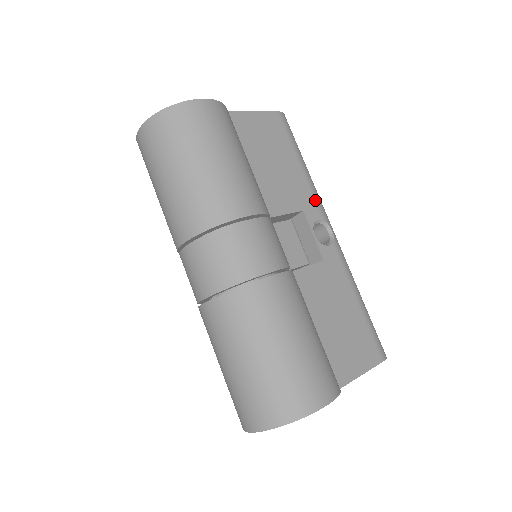
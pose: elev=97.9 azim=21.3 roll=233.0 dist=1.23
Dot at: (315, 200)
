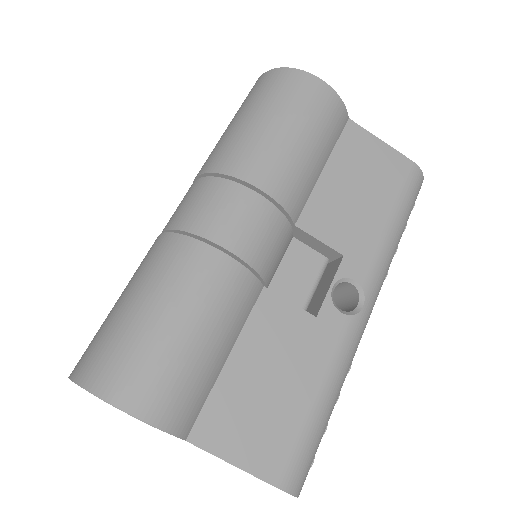
Dot at: (372, 262)
